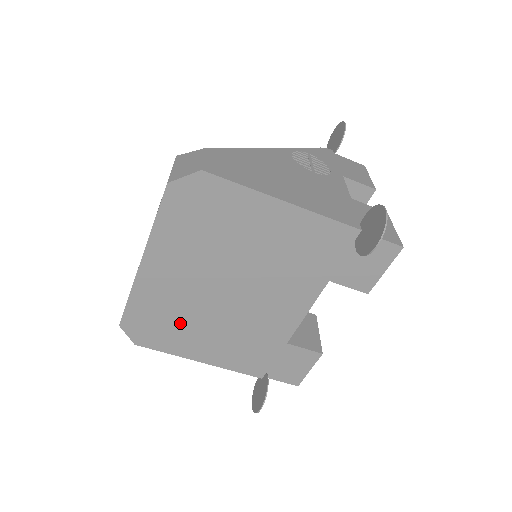
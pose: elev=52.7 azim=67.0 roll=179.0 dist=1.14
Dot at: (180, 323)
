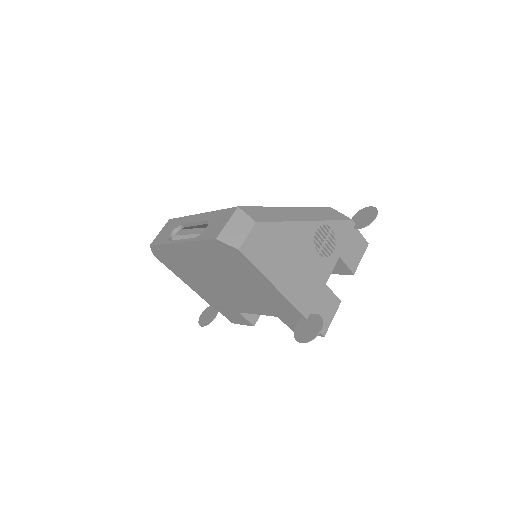
Dot at: (185, 269)
